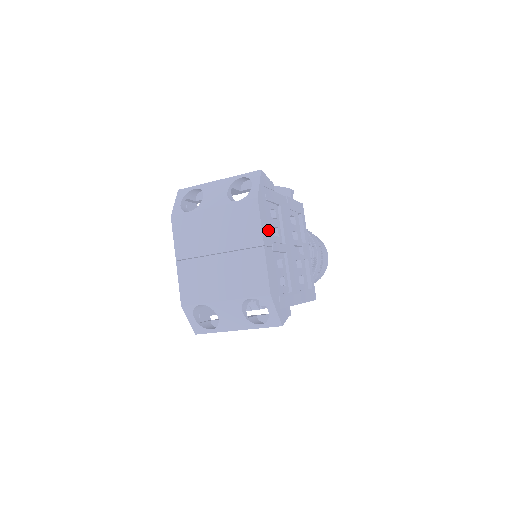
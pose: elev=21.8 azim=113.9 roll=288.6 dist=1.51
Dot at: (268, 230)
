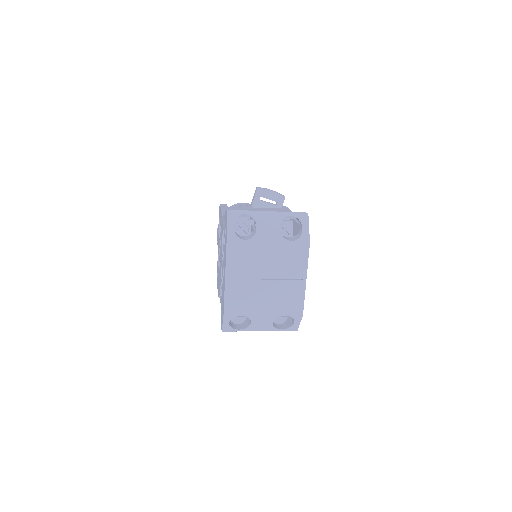
Dot at: occluded
